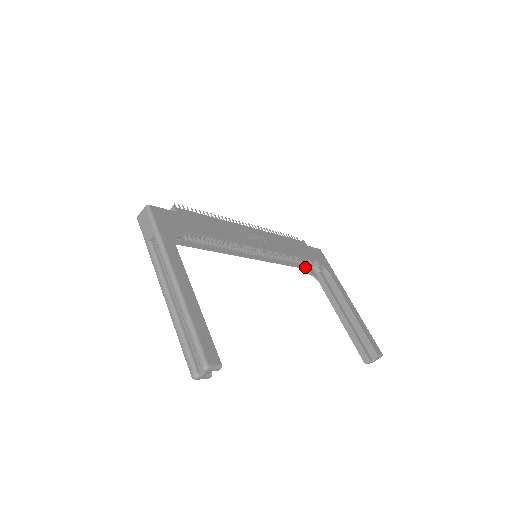
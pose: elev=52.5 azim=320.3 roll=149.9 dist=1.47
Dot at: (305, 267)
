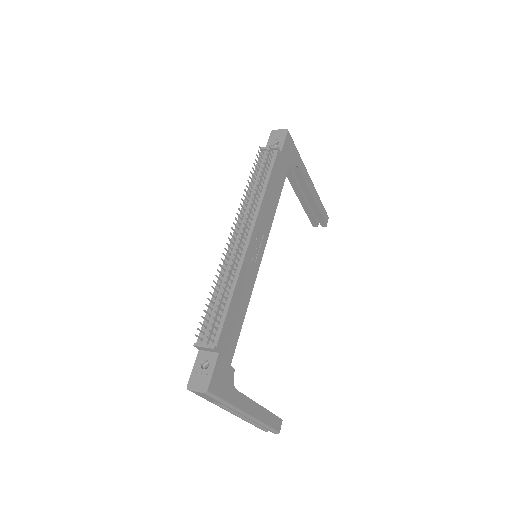
Dot at: occluded
